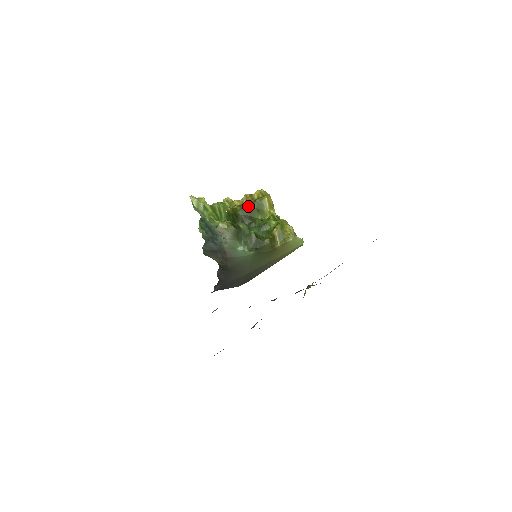
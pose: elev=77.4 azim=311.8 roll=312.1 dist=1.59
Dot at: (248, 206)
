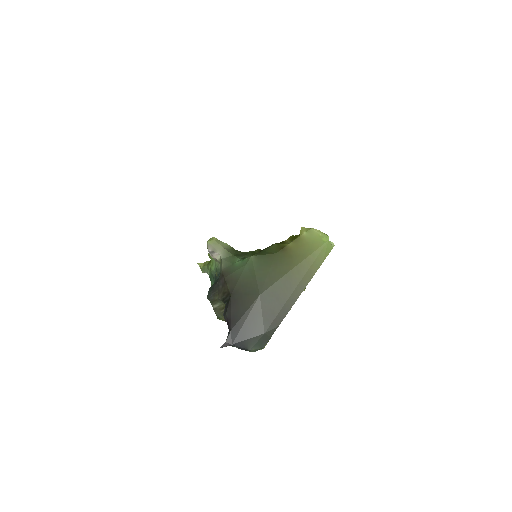
Dot at: occluded
